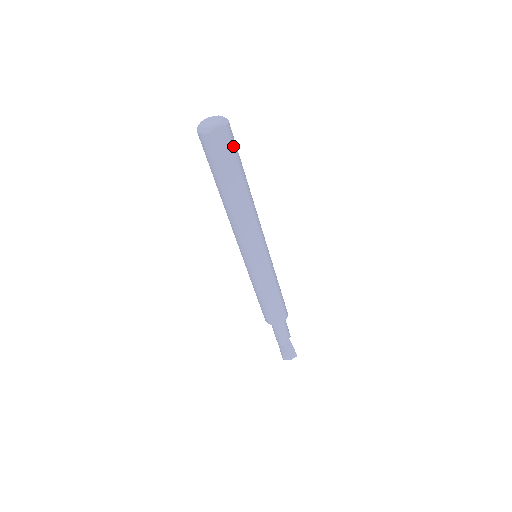
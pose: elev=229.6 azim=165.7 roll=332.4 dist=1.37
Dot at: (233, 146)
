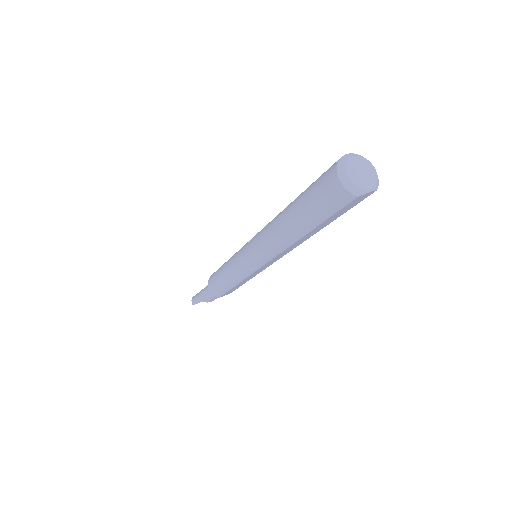
Dot at: (357, 203)
